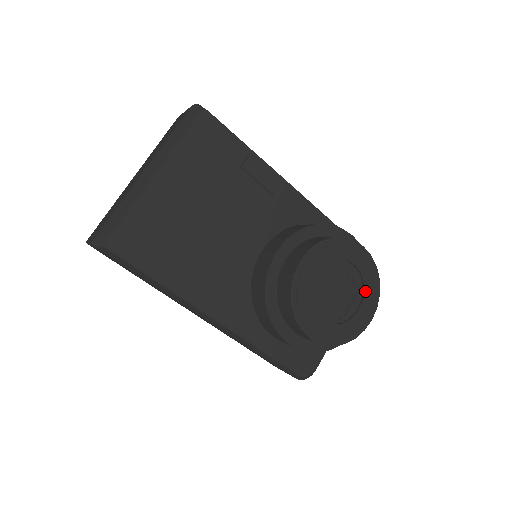
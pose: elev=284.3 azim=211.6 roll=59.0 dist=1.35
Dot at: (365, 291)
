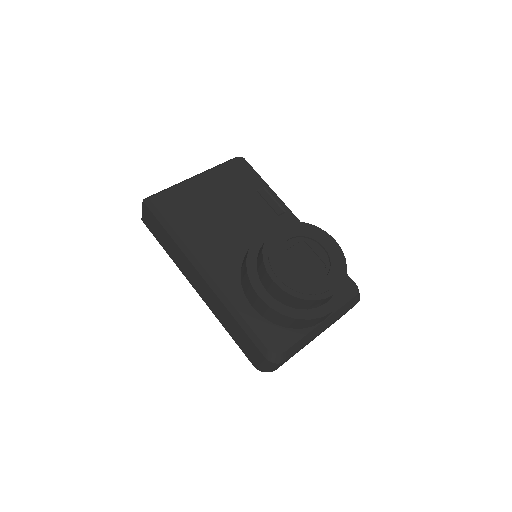
Dot at: (331, 269)
